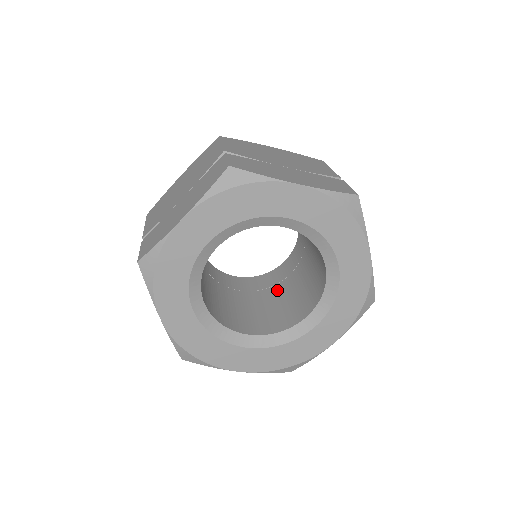
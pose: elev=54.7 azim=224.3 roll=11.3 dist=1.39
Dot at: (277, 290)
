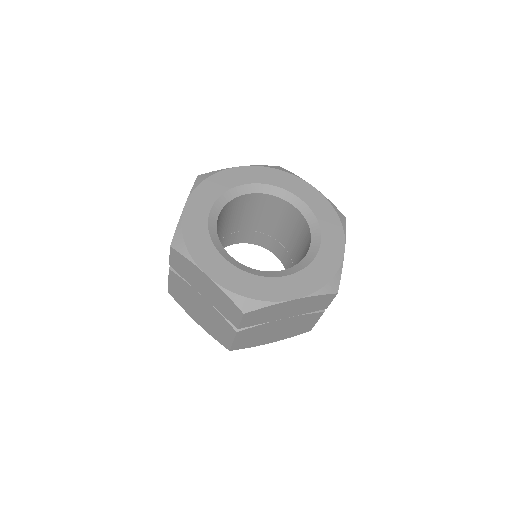
Dot at: occluded
